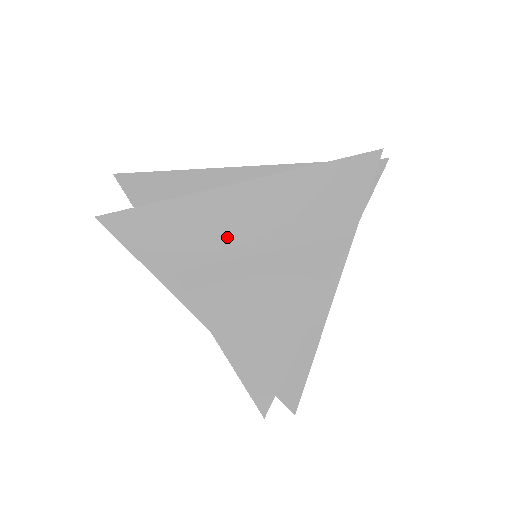
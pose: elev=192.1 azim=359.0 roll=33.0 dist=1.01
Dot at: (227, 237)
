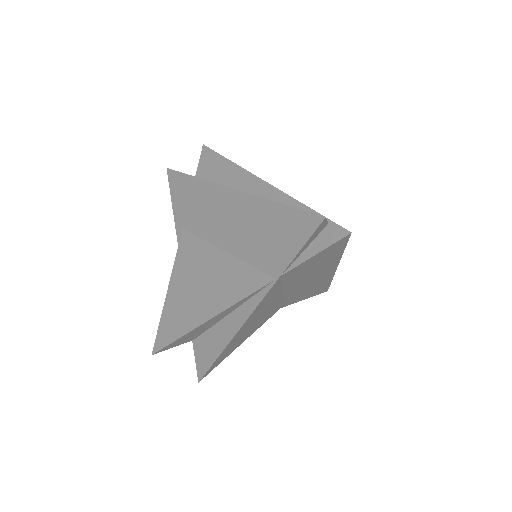
Dot at: (211, 224)
